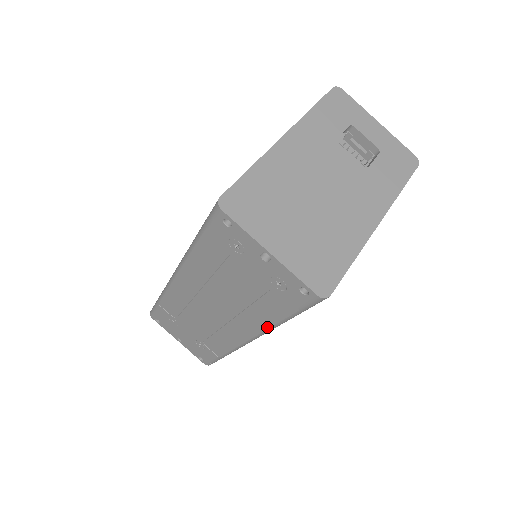
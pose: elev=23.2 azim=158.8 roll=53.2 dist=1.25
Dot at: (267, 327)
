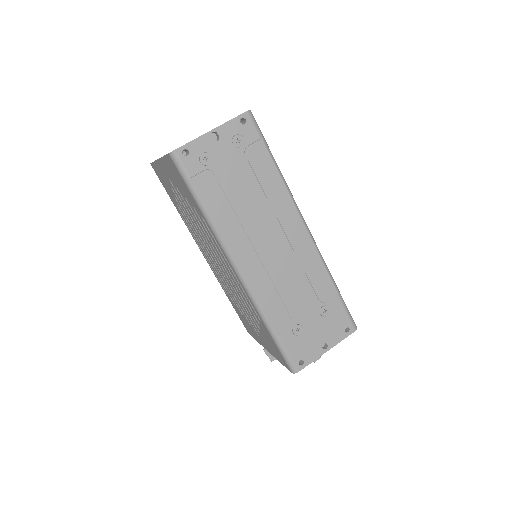
Dot at: (285, 188)
